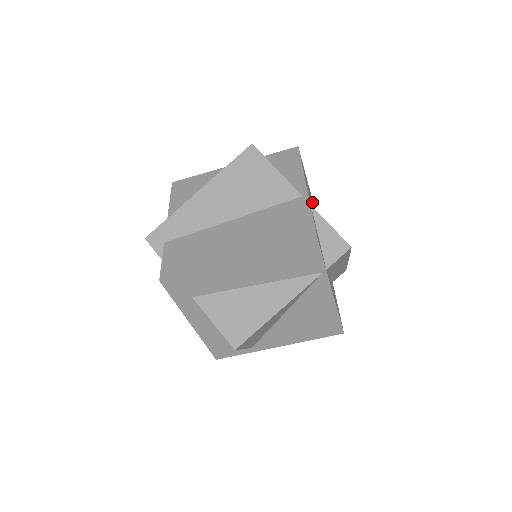
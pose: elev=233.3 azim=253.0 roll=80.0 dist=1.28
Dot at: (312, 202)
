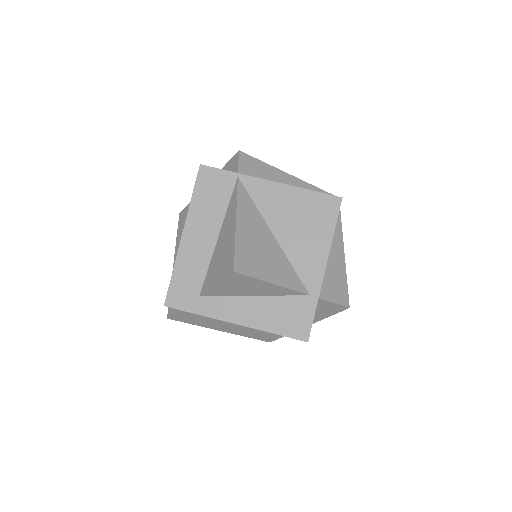
Dot at: occluded
